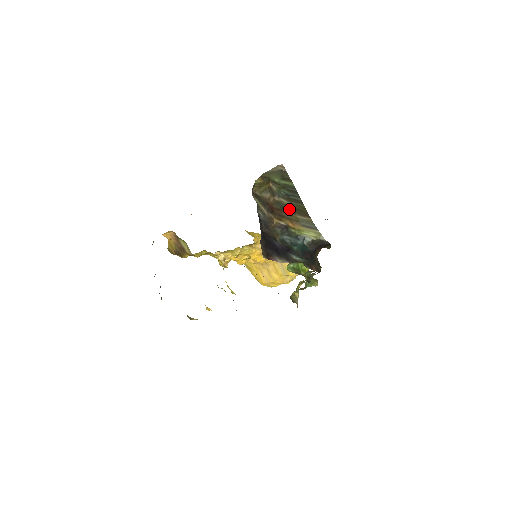
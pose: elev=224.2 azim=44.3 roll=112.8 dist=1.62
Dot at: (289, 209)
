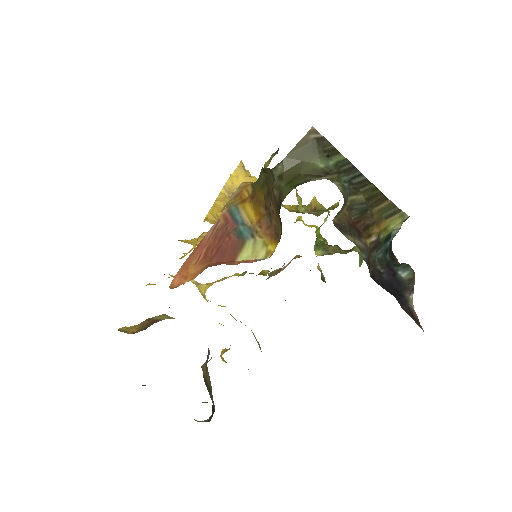
Dot at: (366, 207)
